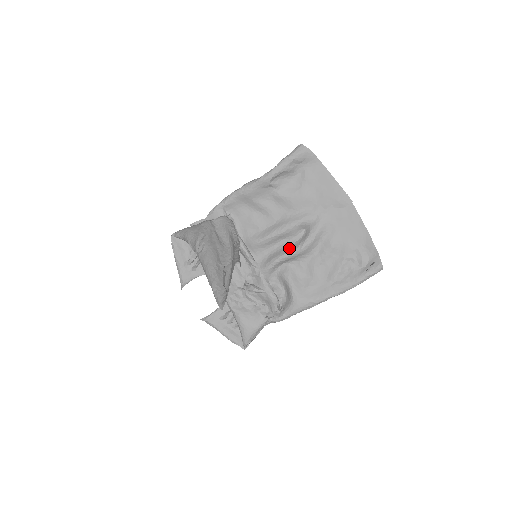
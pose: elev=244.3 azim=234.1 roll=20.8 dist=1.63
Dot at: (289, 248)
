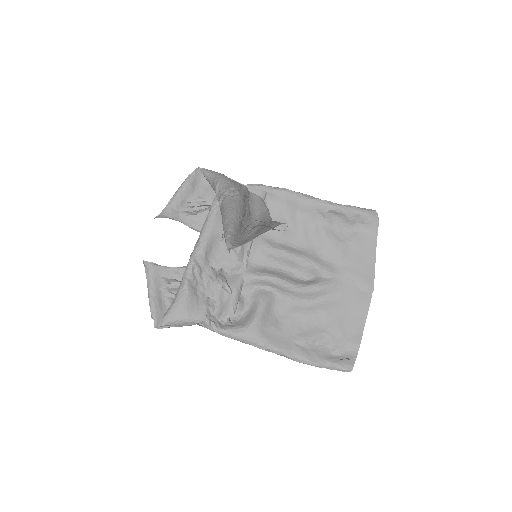
Dot at: (289, 278)
